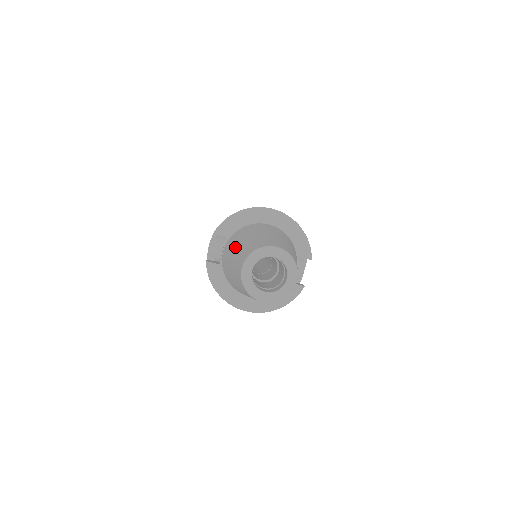
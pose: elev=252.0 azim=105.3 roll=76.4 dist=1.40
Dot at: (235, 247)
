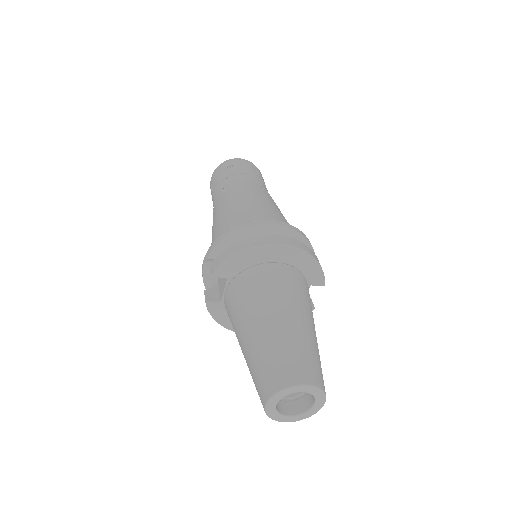
Dot at: (246, 330)
